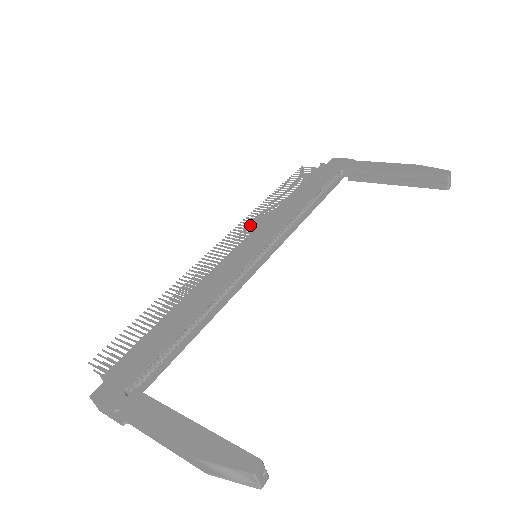
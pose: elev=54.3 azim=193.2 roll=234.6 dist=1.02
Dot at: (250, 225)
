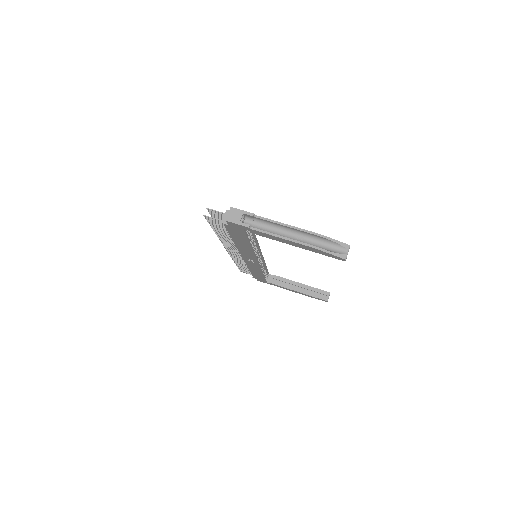
Dot at: (233, 257)
